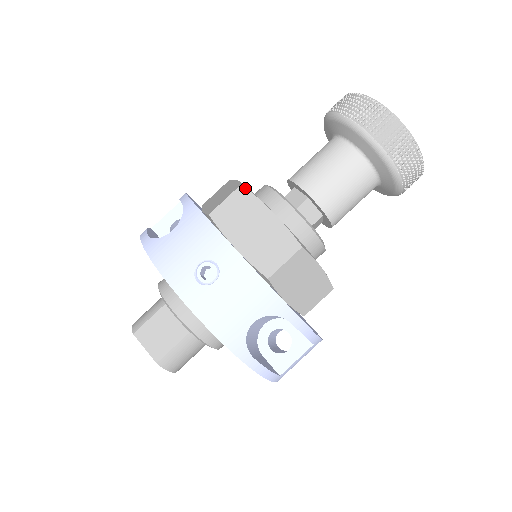
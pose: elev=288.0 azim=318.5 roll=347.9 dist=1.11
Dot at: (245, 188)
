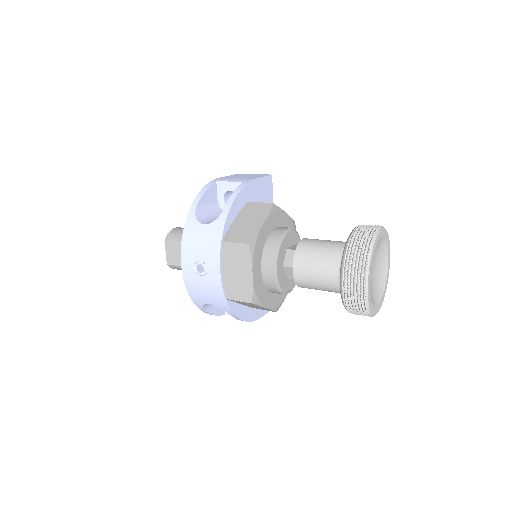
Dot at: (249, 248)
